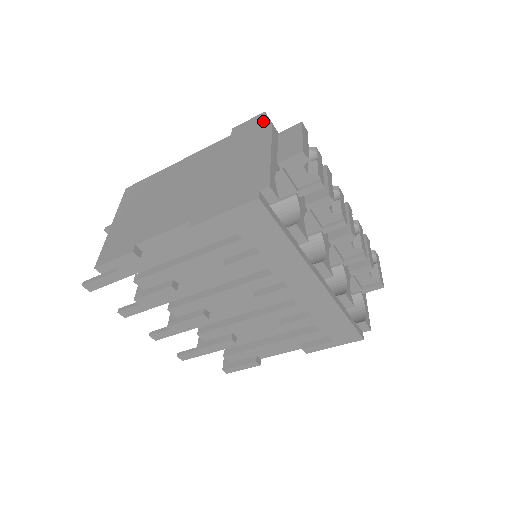
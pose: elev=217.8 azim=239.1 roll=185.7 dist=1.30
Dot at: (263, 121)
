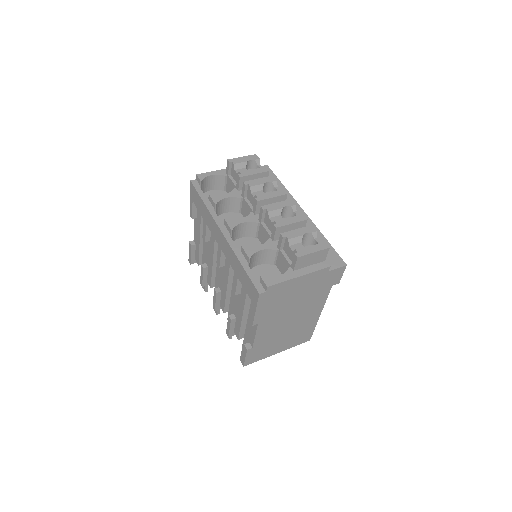
Dot at: occluded
